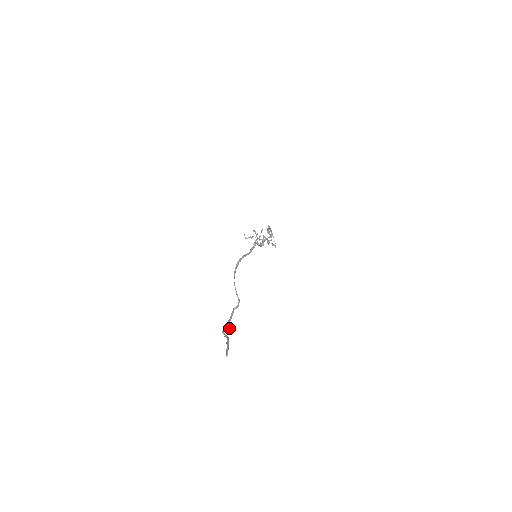
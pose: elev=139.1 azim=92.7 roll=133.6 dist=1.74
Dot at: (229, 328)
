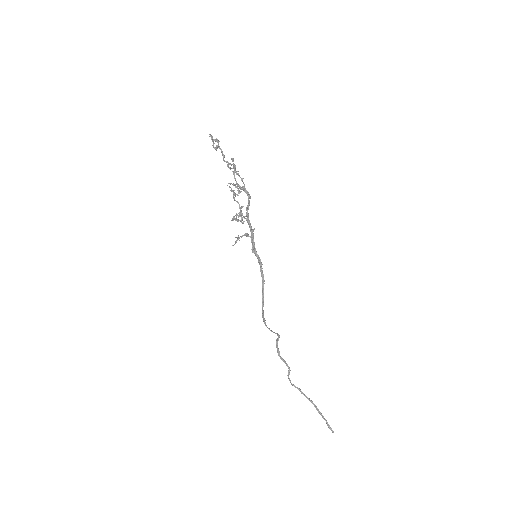
Dot at: (289, 369)
